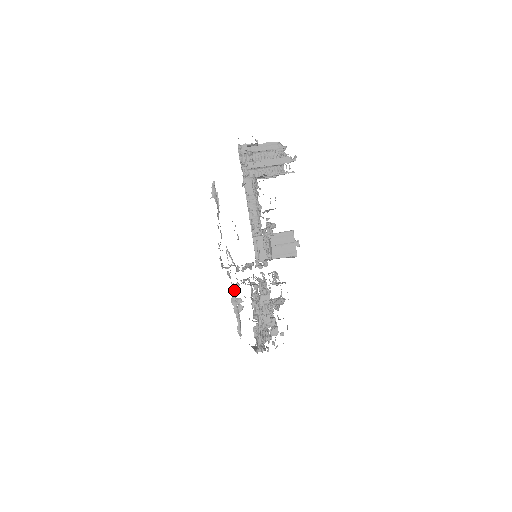
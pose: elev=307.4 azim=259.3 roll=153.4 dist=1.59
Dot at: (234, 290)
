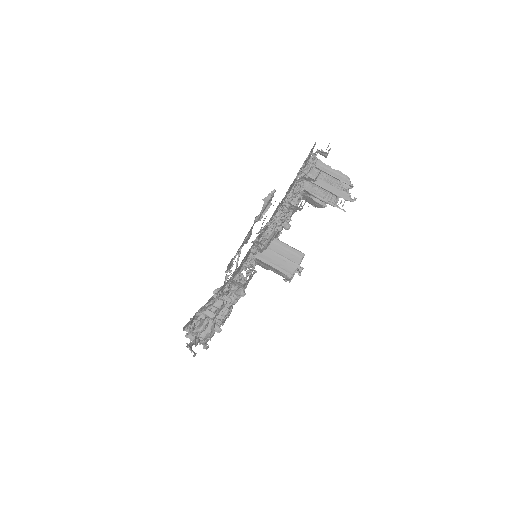
Dot at: occluded
